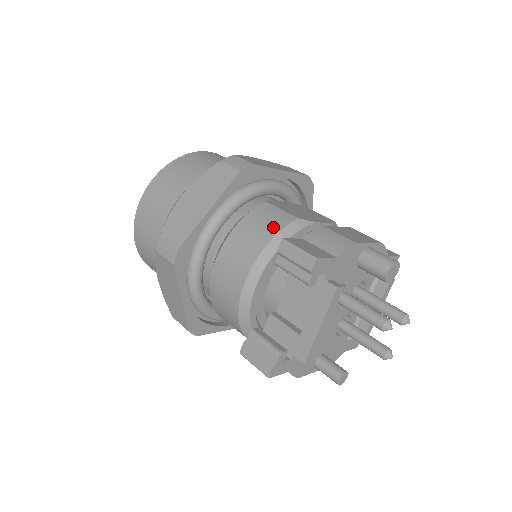
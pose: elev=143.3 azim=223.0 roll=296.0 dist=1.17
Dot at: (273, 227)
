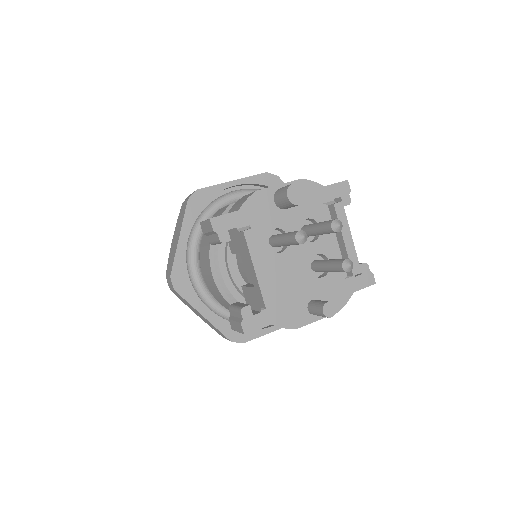
Dot at: occluded
